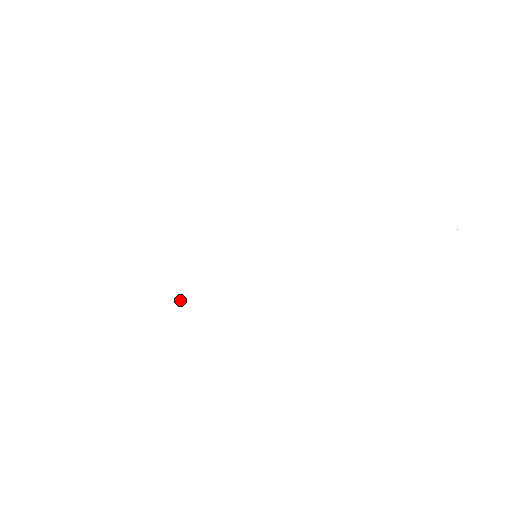
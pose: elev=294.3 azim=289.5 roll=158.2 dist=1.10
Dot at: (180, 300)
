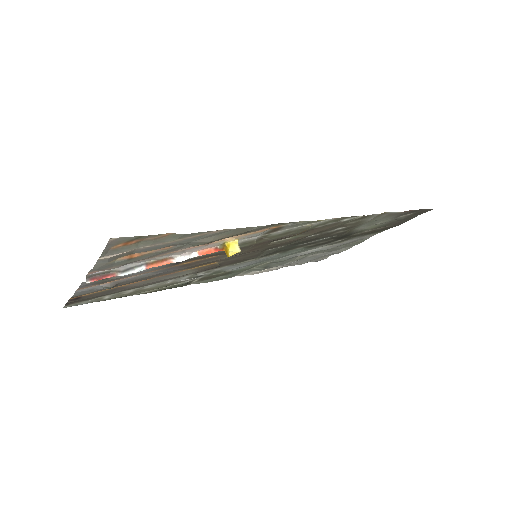
Dot at: (238, 245)
